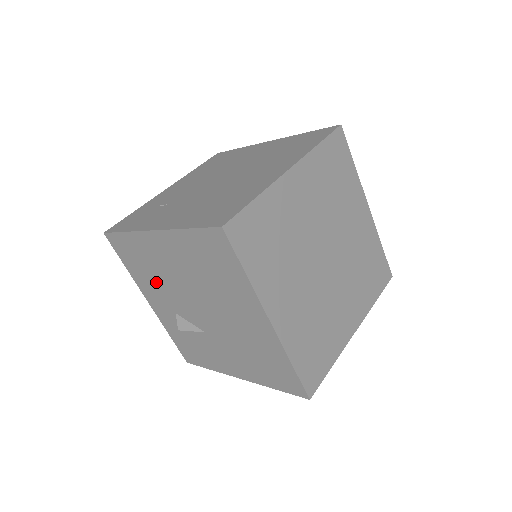
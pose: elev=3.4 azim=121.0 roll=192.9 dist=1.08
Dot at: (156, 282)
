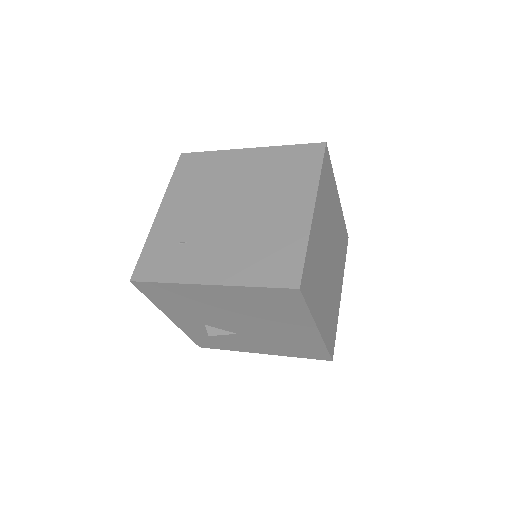
Dot at: (190, 309)
